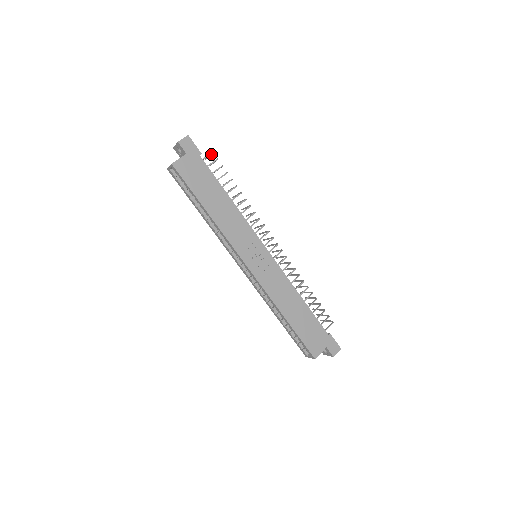
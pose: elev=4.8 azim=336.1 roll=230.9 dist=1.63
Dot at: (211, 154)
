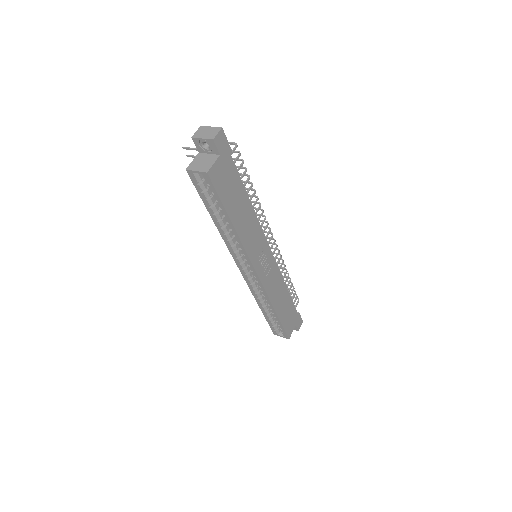
Dot at: (230, 143)
